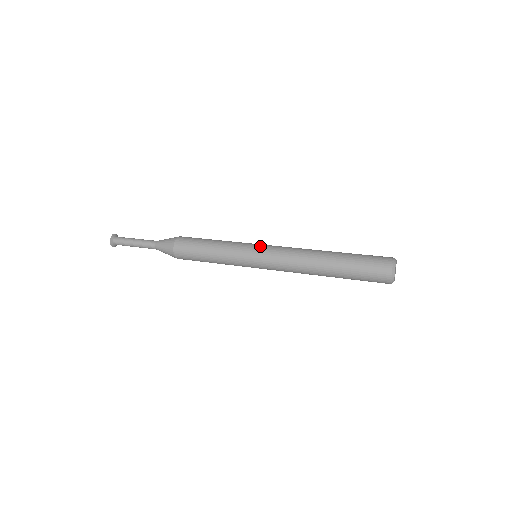
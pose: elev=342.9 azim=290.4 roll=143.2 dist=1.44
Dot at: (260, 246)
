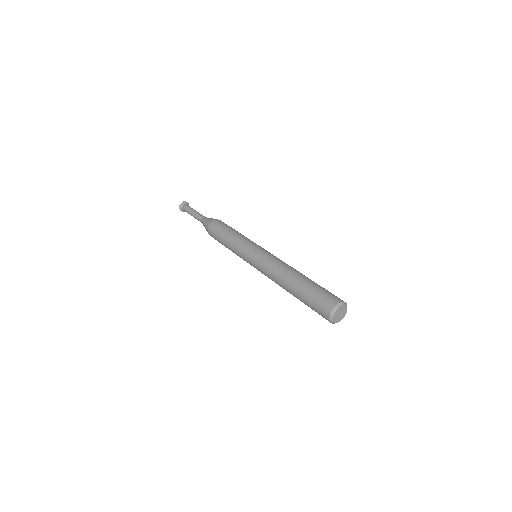
Dot at: (251, 258)
